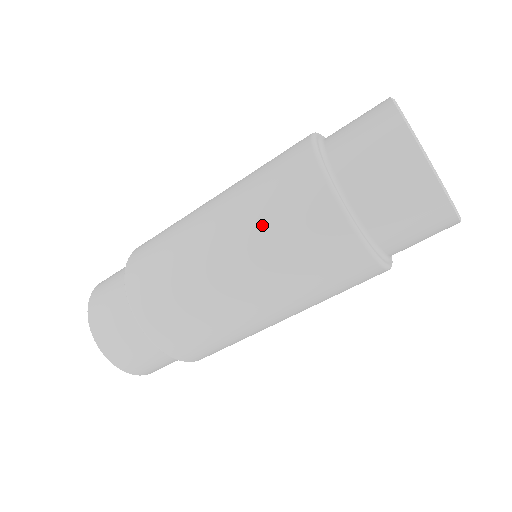
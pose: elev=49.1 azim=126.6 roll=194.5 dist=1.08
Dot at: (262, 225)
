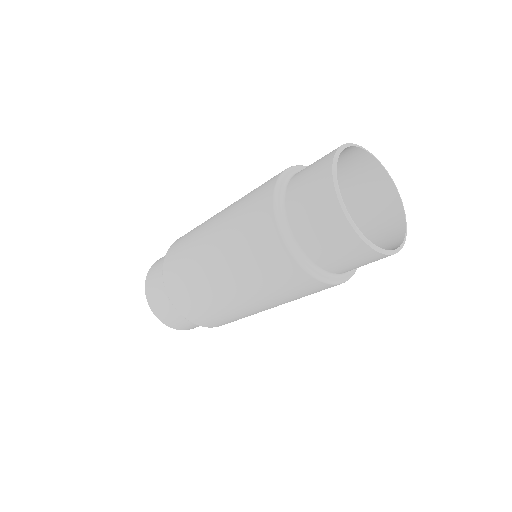
Dot at: (235, 225)
